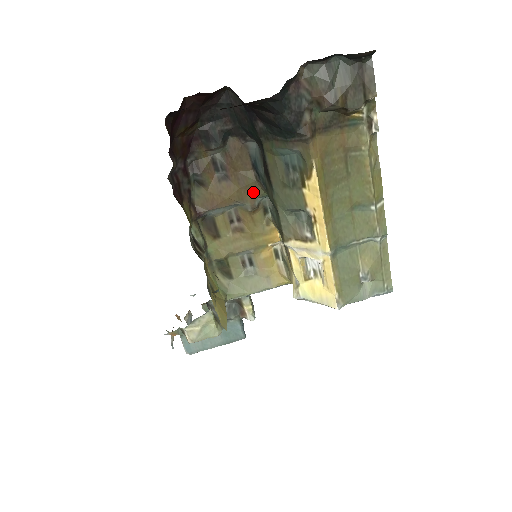
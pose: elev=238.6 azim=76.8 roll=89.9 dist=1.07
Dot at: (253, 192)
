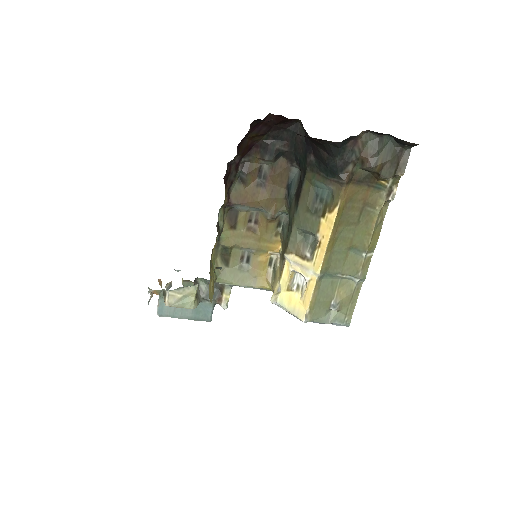
Dot at: (278, 205)
